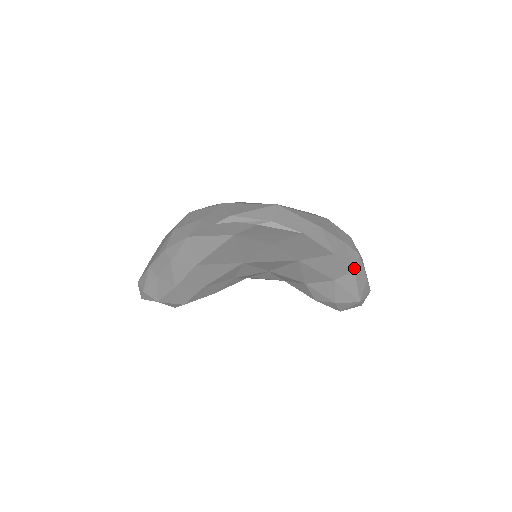
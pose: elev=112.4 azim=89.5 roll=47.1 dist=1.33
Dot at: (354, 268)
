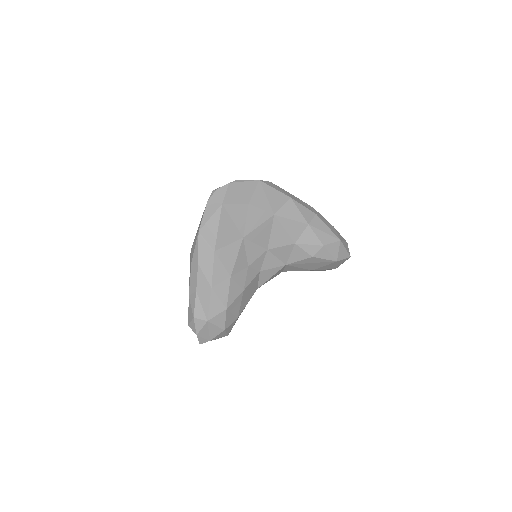
Dot at: (315, 213)
